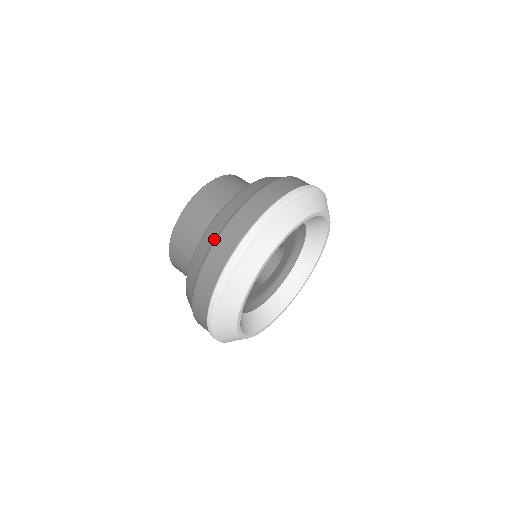
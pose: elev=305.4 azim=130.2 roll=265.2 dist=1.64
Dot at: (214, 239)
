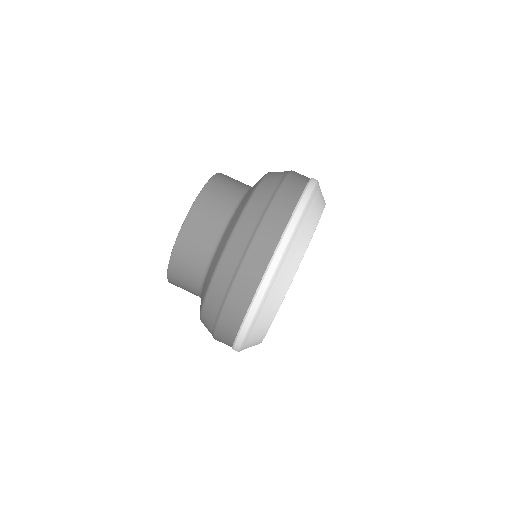
Dot at: (235, 270)
